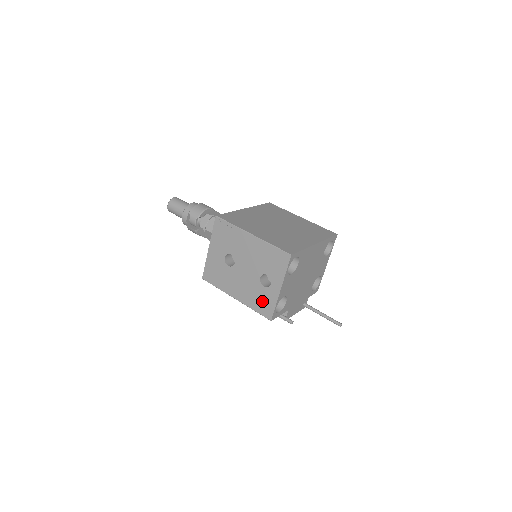
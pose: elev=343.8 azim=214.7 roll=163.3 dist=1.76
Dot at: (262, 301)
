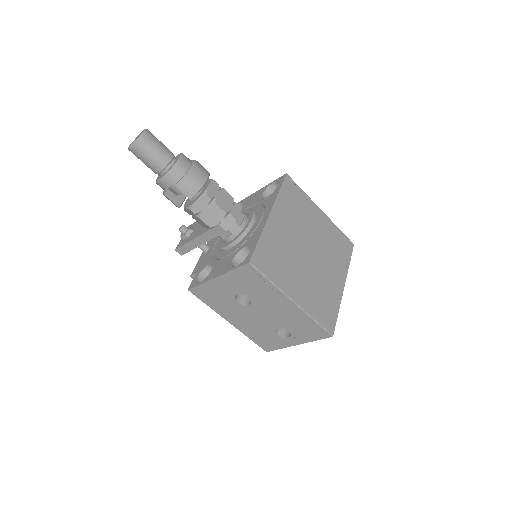
Dot at: (266, 340)
